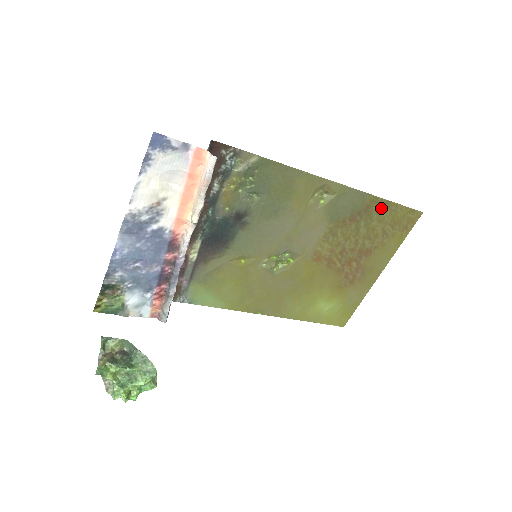
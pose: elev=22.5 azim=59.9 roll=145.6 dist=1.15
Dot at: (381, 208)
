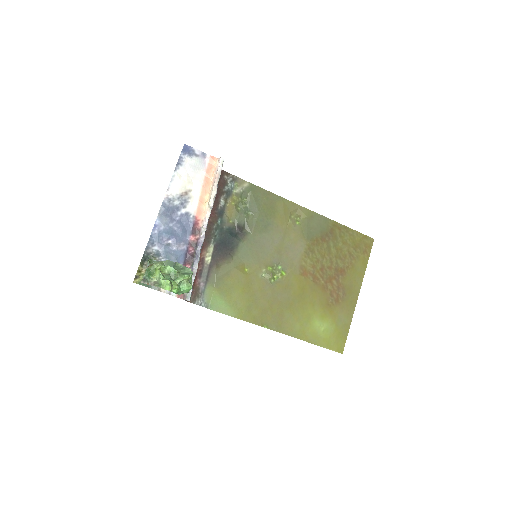
Dot at: (342, 232)
